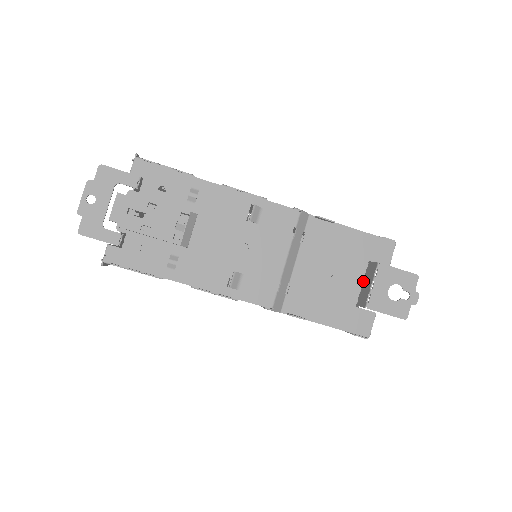
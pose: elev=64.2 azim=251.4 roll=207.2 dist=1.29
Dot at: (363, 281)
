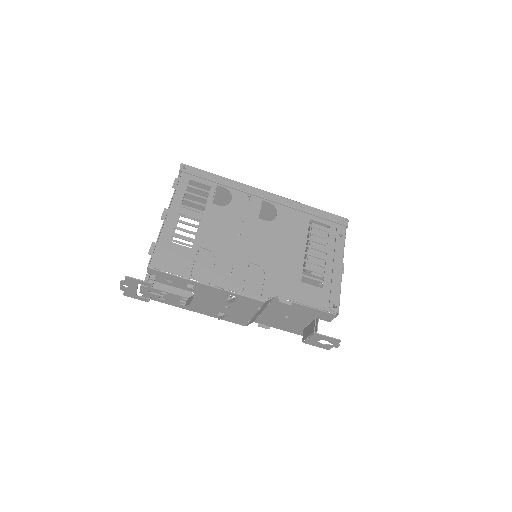
Dot at: occluded
